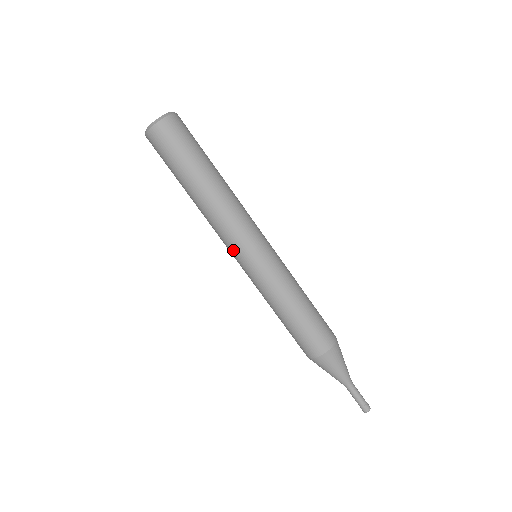
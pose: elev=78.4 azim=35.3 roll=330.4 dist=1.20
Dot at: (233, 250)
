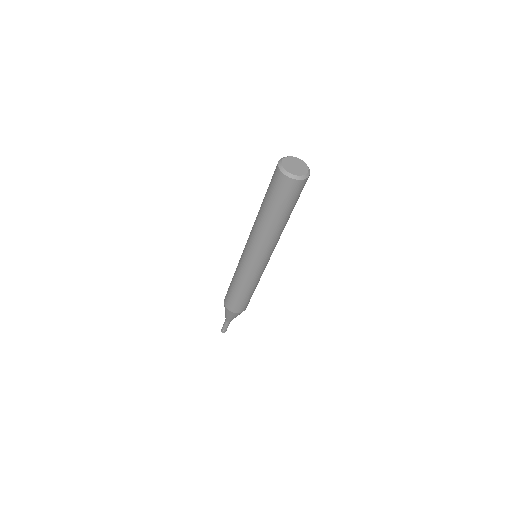
Dot at: (248, 249)
